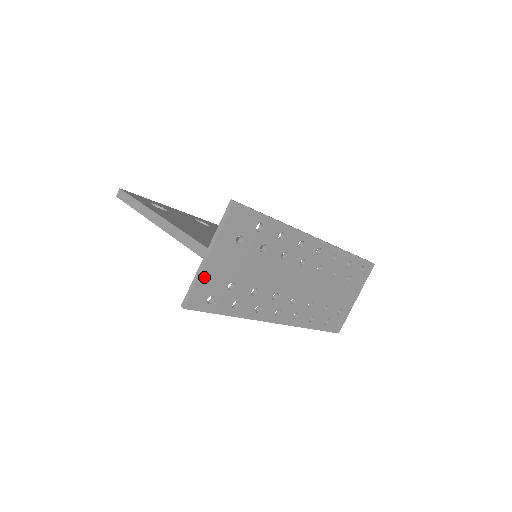
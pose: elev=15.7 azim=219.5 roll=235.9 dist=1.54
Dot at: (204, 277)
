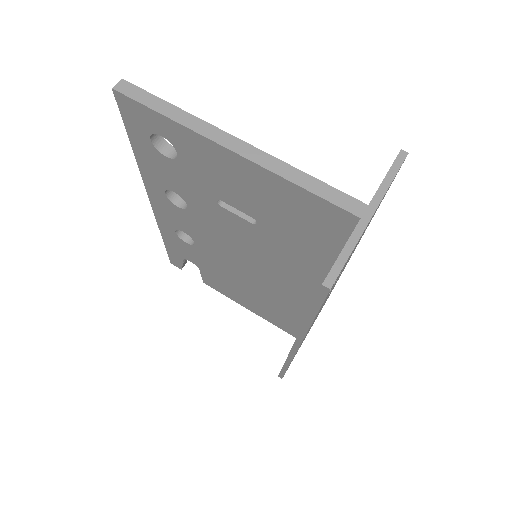
Dot at: occluded
